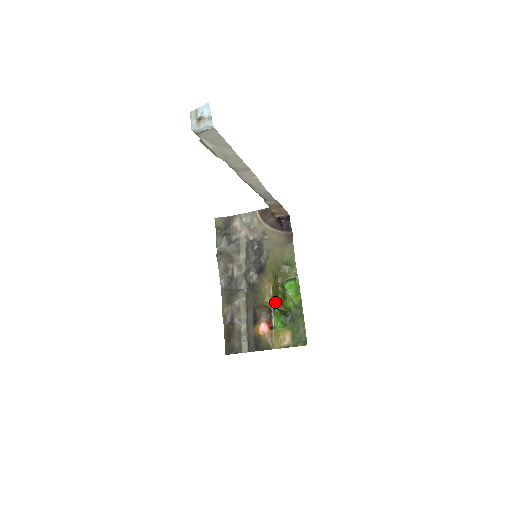
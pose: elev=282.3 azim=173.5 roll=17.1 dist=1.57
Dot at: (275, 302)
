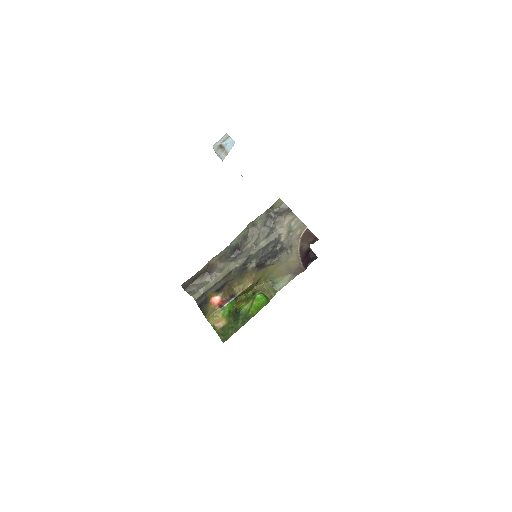
Dot at: (240, 295)
